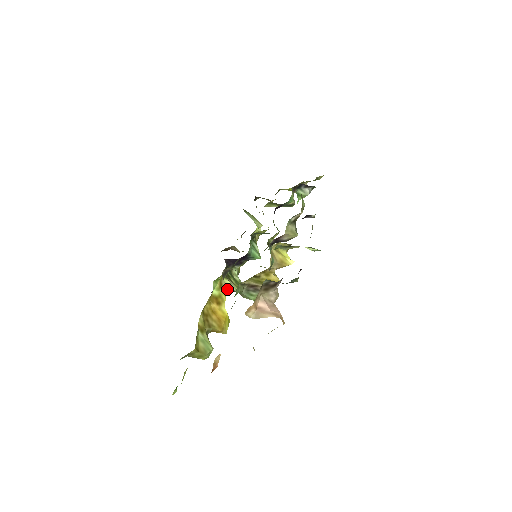
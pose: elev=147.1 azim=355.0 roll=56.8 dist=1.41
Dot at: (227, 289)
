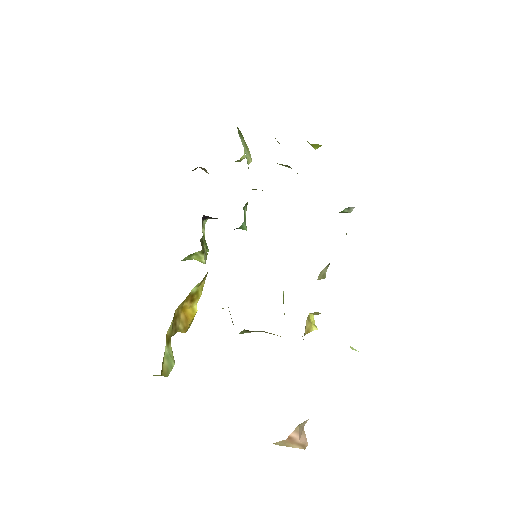
Dot at: occluded
